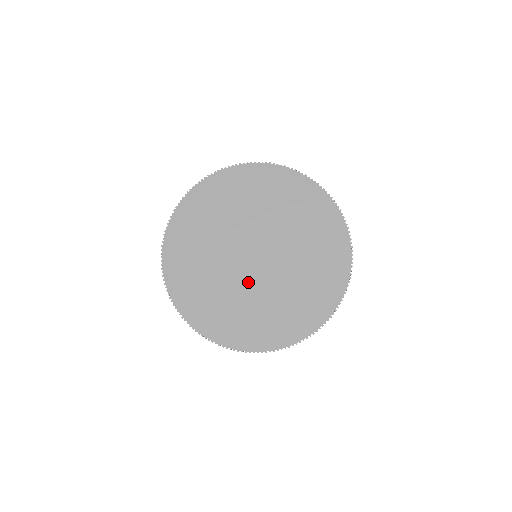
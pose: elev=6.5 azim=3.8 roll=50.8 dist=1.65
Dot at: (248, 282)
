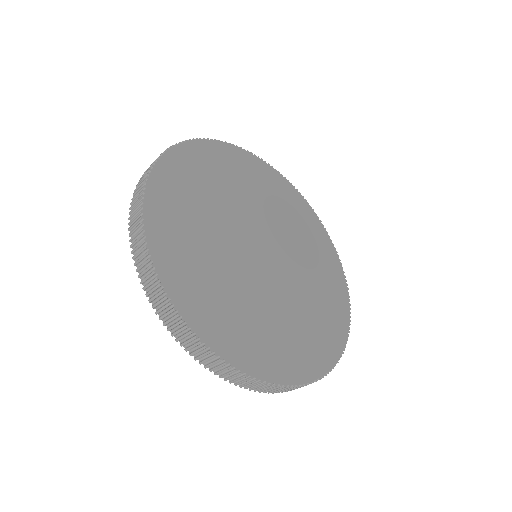
Dot at: (261, 283)
